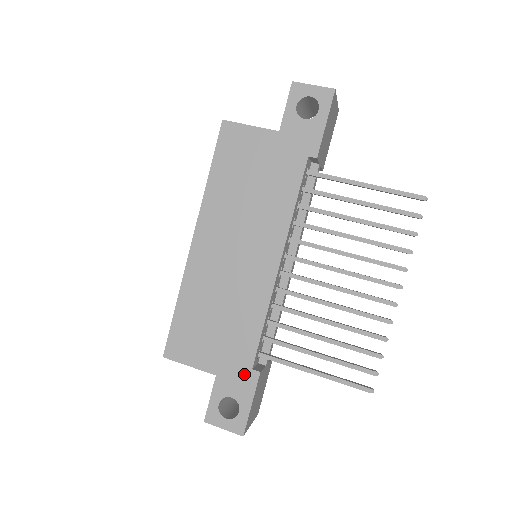
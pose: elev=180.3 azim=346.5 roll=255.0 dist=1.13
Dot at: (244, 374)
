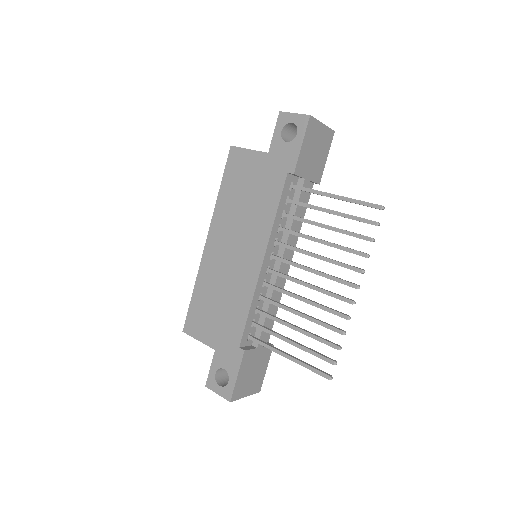
Dot at: (233, 351)
